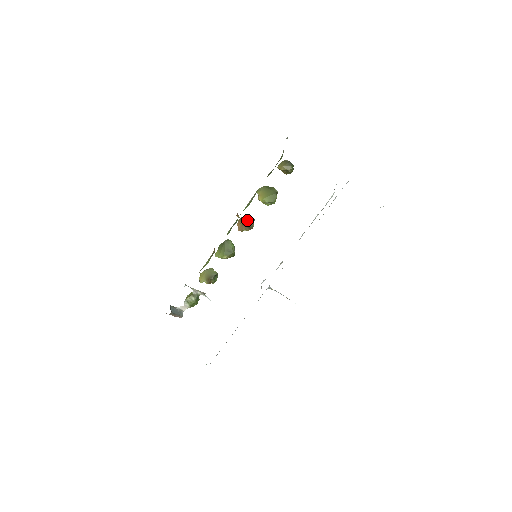
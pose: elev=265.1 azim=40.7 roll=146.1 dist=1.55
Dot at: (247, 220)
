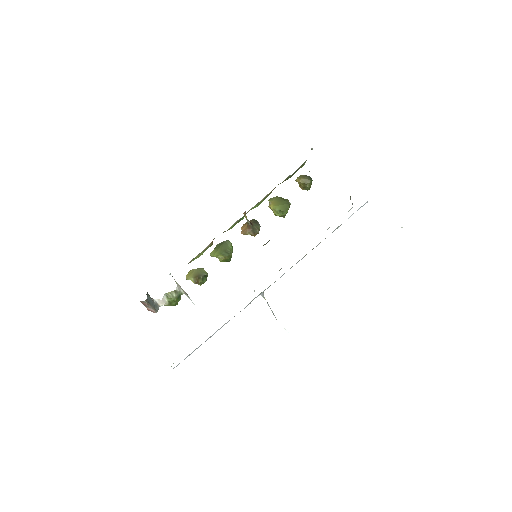
Dot at: (253, 224)
